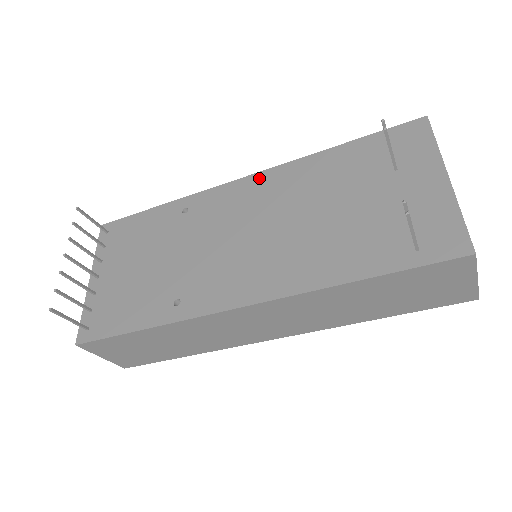
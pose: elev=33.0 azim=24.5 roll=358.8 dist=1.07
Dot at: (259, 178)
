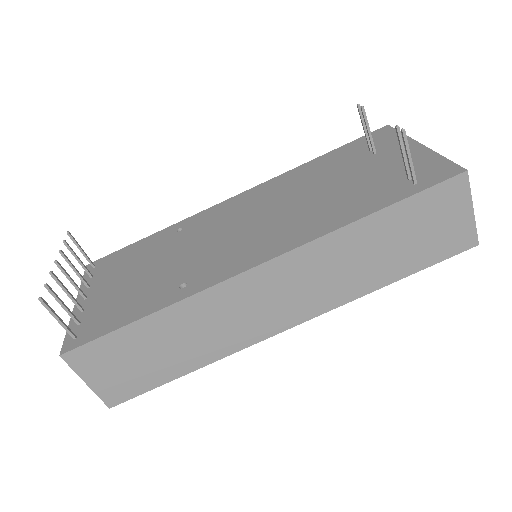
Dot at: (251, 192)
